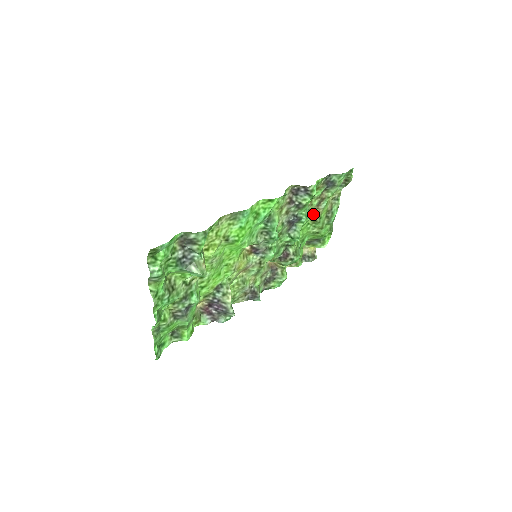
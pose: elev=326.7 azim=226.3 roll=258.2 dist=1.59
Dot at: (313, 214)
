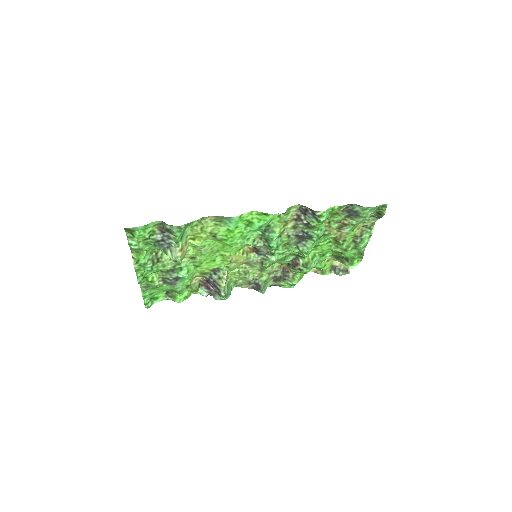
Dot at: (333, 235)
